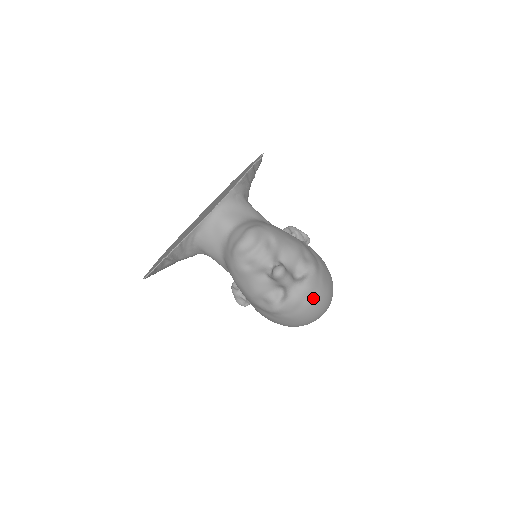
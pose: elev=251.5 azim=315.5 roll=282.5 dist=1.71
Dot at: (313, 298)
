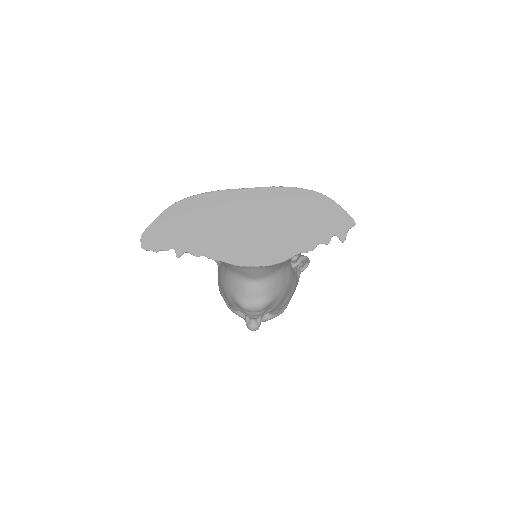
Dot at: occluded
